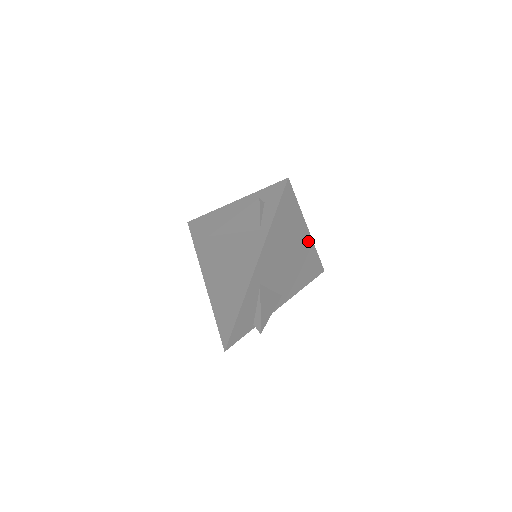
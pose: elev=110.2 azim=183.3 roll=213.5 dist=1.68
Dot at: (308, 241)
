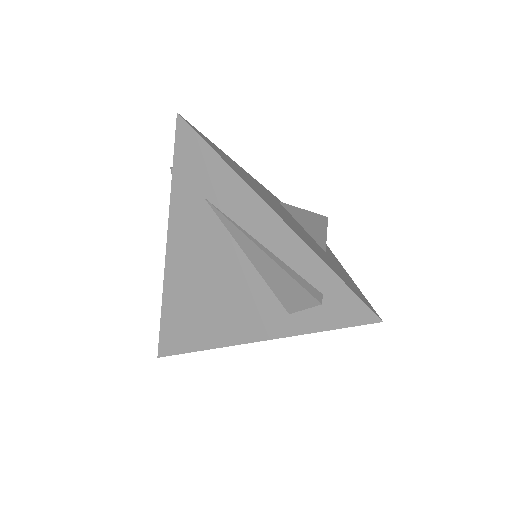
Dot at: occluded
